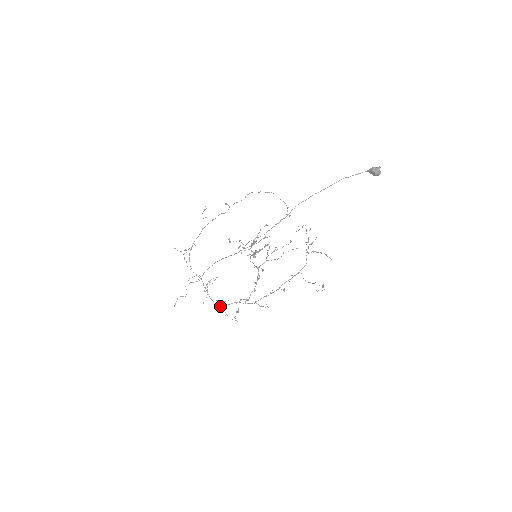
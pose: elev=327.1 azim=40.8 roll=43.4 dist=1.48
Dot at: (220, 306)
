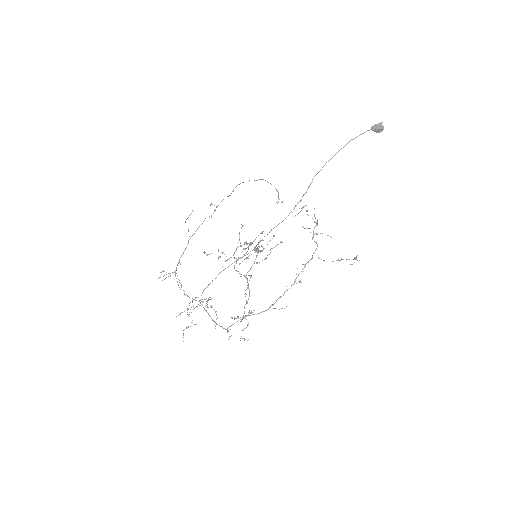
Dot at: occluded
